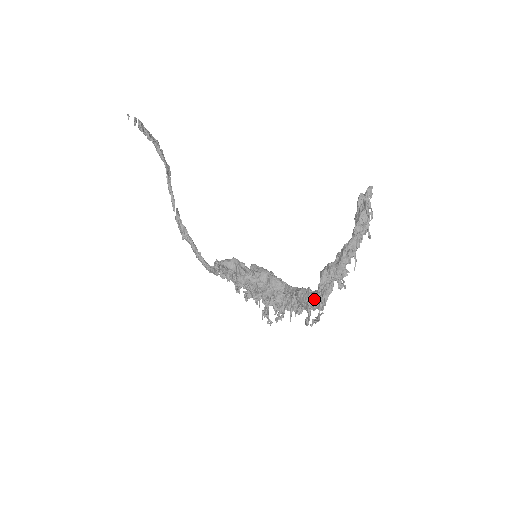
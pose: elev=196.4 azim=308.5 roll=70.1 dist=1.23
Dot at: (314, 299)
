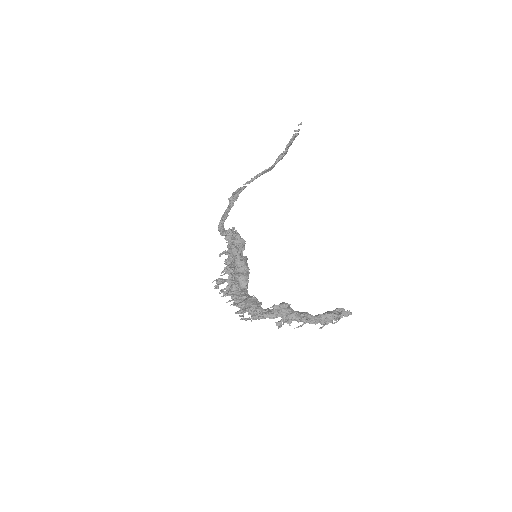
Dot at: (259, 309)
